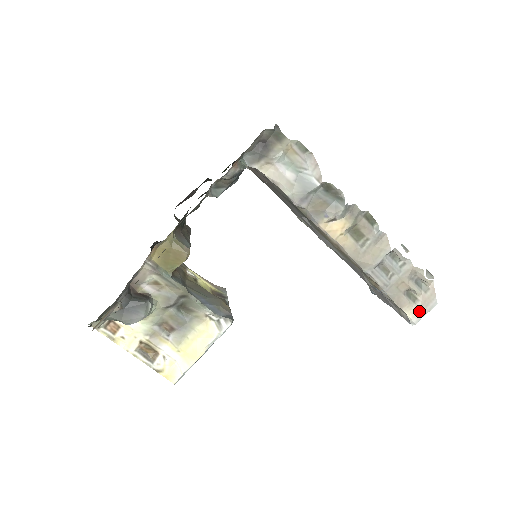
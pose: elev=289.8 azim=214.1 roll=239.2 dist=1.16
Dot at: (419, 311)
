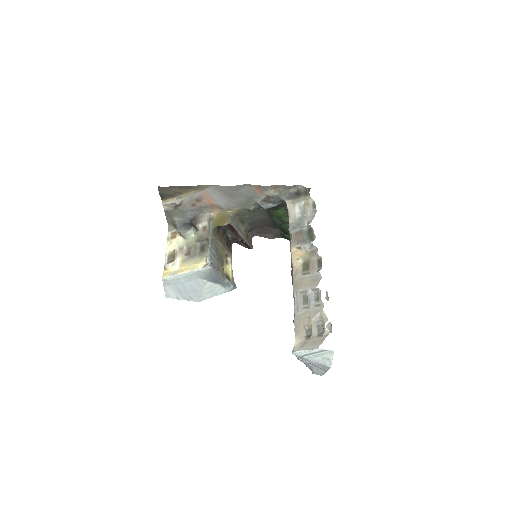
Dot at: (304, 345)
